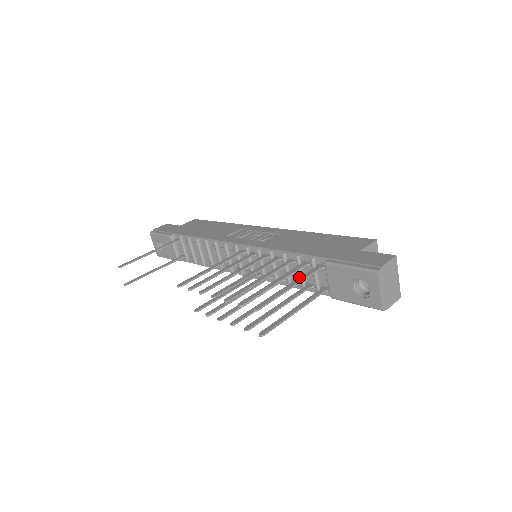
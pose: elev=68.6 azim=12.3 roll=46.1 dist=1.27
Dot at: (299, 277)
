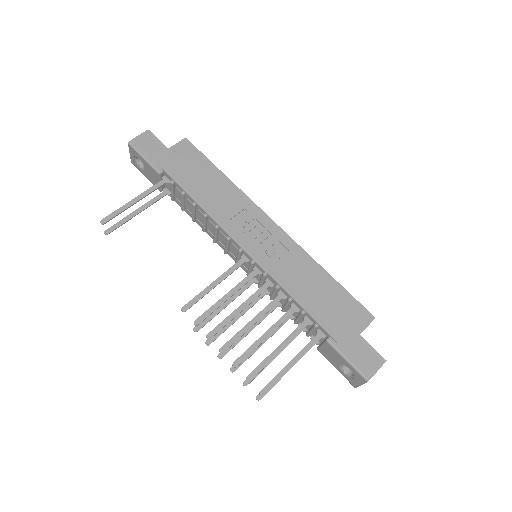
Dot at: (295, 315)
